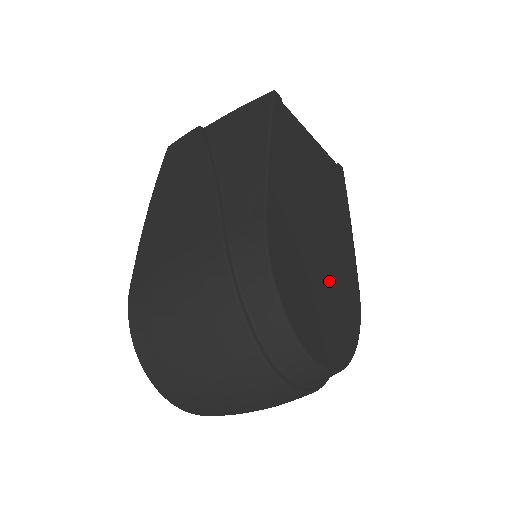
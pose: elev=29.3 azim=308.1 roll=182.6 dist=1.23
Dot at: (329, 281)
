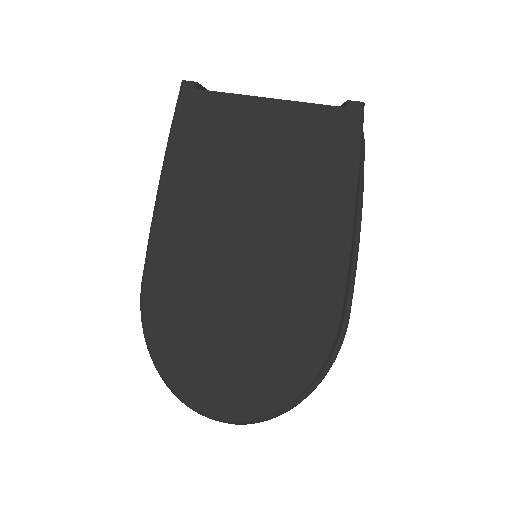
Dot at: (256, 321)
